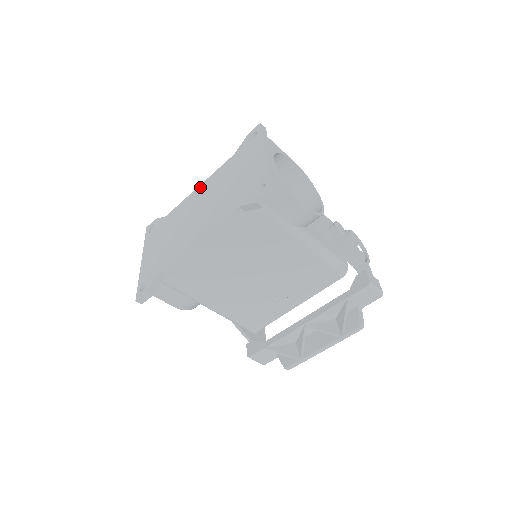
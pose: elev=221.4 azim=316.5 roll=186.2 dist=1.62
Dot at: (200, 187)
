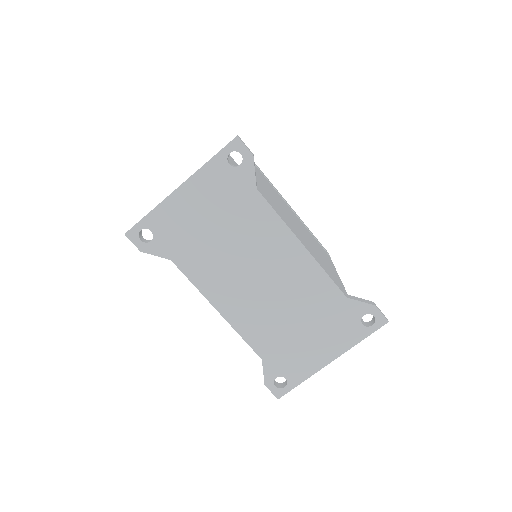
Dot at: (301, 252)
